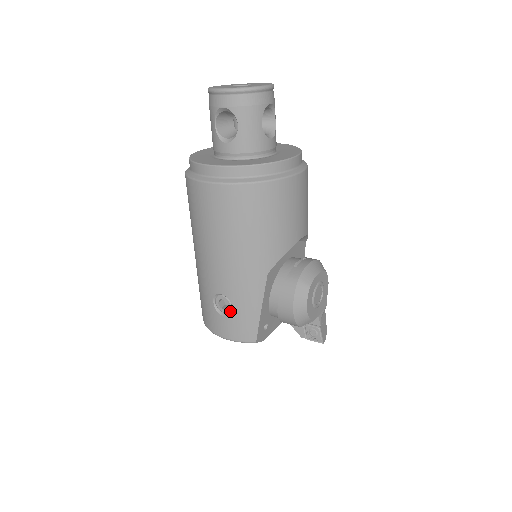
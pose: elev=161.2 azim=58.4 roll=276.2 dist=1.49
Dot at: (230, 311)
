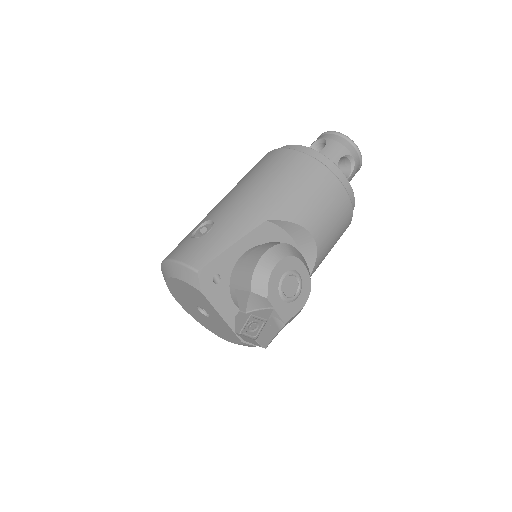
Dot at: (204, 236)
